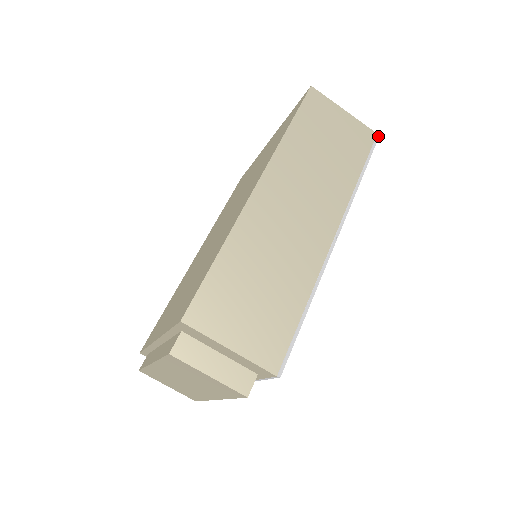
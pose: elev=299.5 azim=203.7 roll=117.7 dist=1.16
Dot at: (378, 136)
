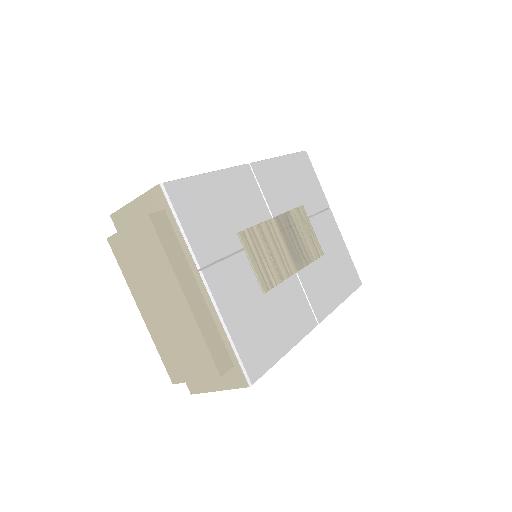
Dot at: (305, 151)
